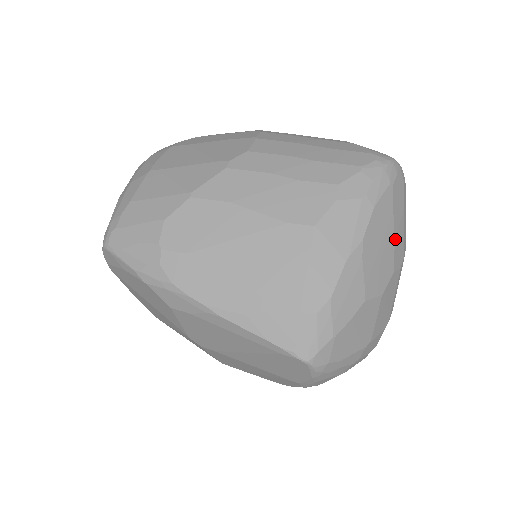
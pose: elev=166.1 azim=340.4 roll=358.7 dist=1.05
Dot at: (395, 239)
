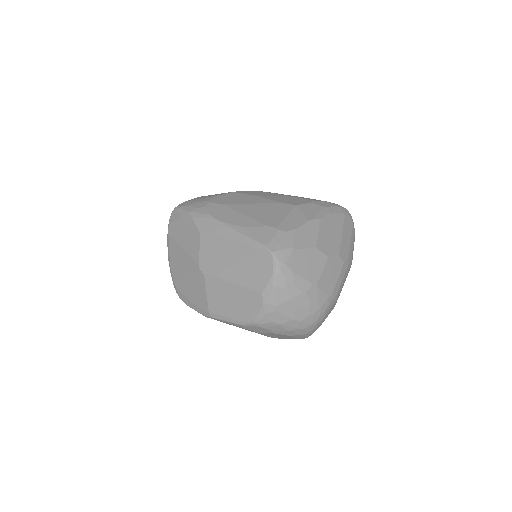
Dot at: (342, 241)
